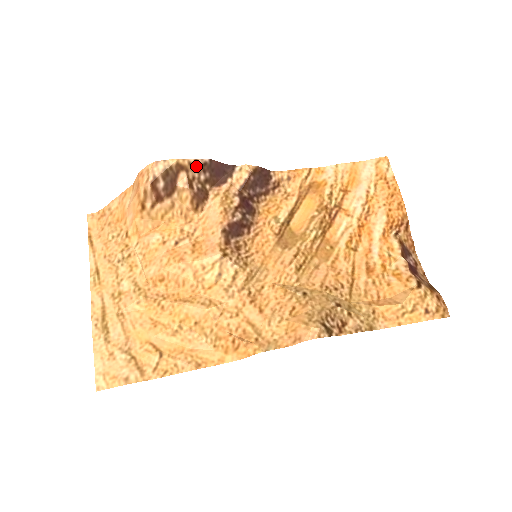
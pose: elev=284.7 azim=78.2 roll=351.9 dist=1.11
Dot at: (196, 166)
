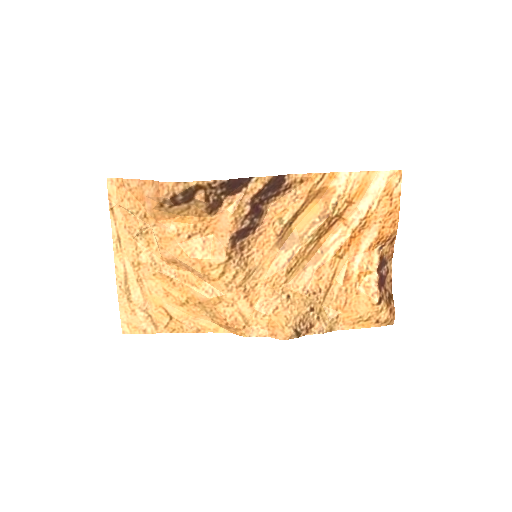
Dot at: (214, 185)
